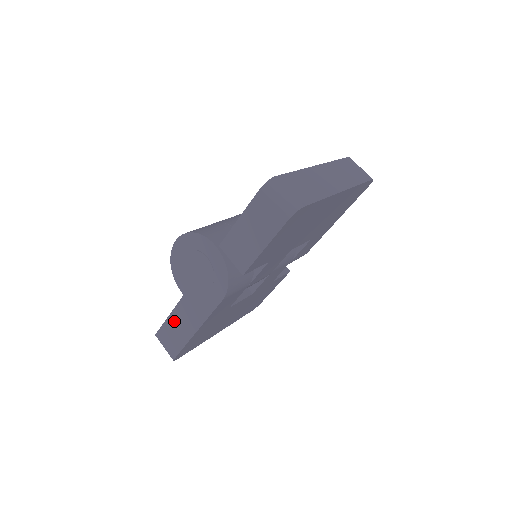
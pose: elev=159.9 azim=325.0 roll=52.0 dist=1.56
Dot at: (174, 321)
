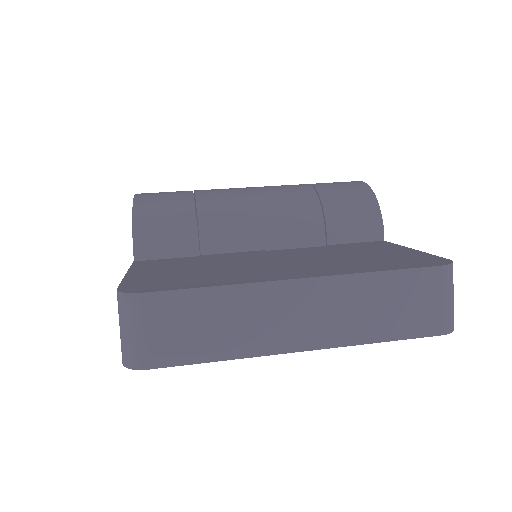
Dot at: occluded
